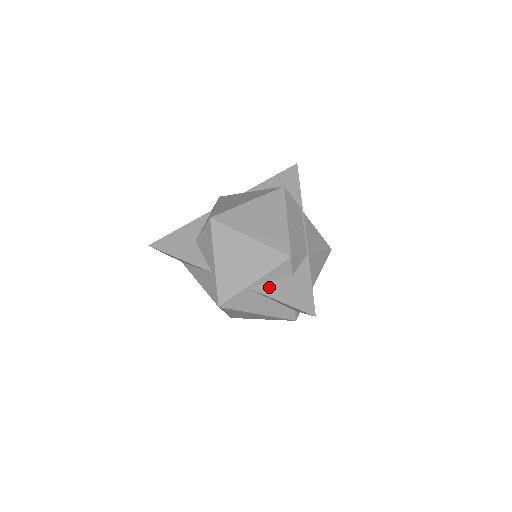
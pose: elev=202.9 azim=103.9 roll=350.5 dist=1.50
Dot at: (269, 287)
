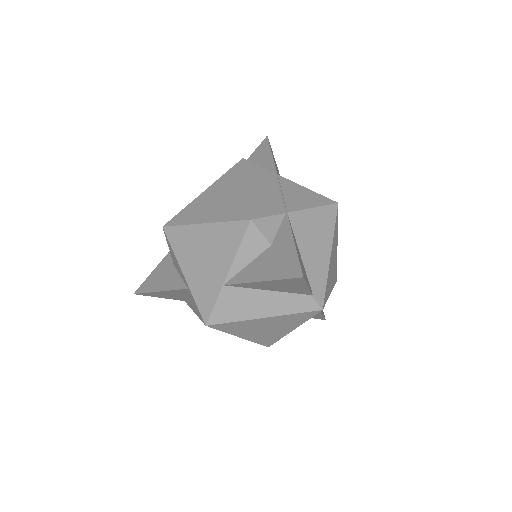
Dot at: (246, 272)
